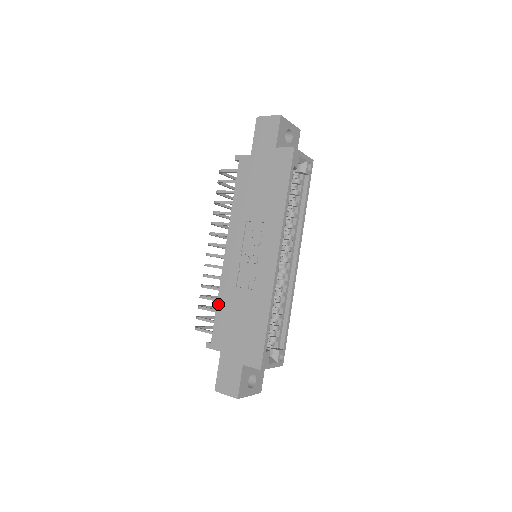
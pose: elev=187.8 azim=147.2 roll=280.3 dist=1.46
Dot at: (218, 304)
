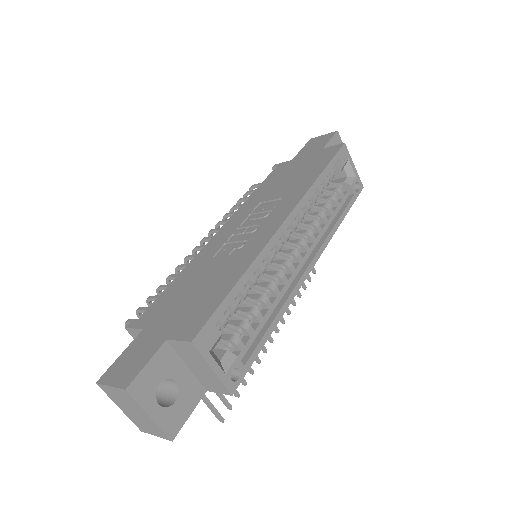
Dot at: (176, 278)
